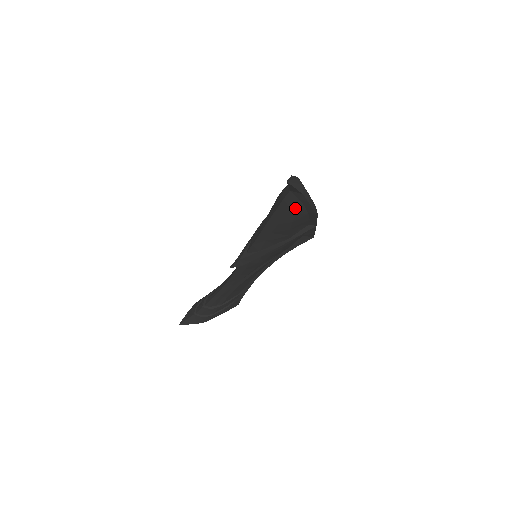
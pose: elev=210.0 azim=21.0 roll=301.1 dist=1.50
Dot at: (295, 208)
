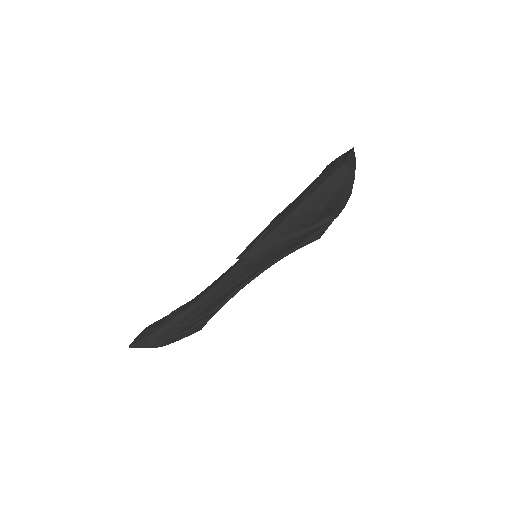
Dot at: (339, 185)
